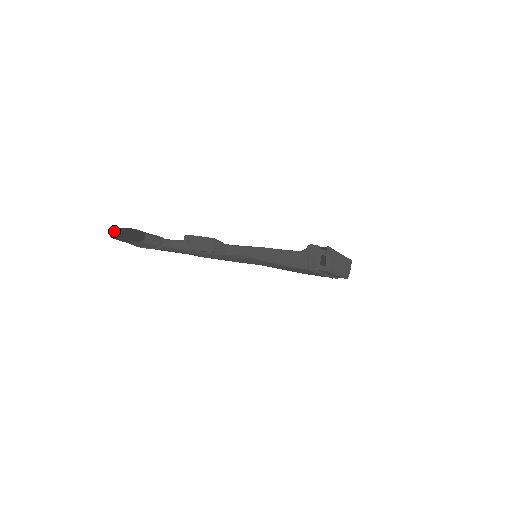
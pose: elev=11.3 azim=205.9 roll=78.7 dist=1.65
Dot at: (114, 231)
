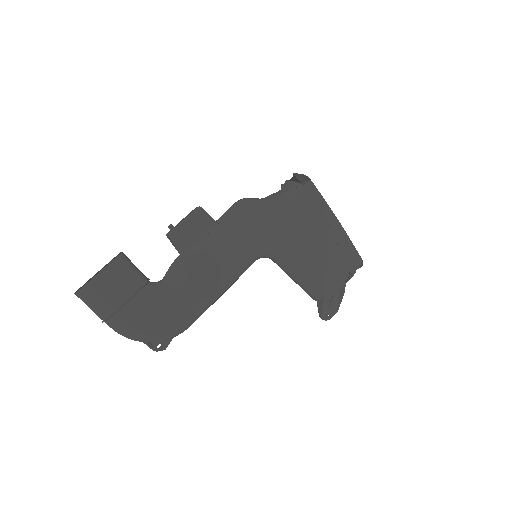
Dot at: (79, 297)
